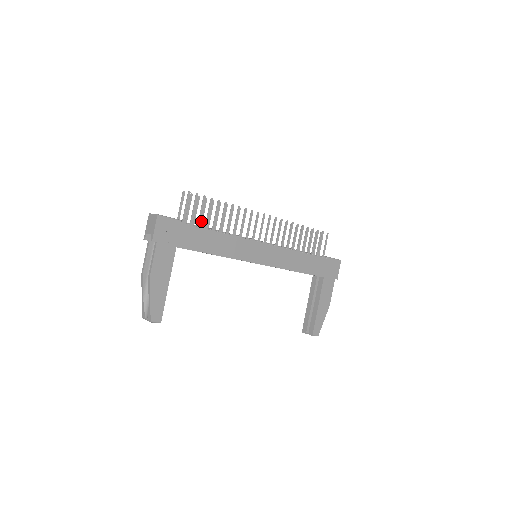
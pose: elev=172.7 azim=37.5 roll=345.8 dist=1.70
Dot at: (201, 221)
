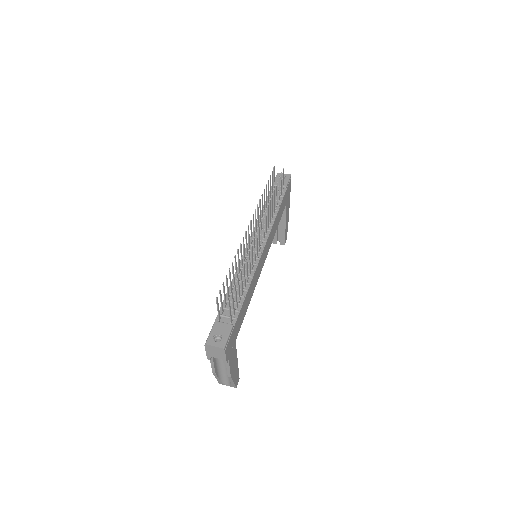
Dot at: (228, 293)
